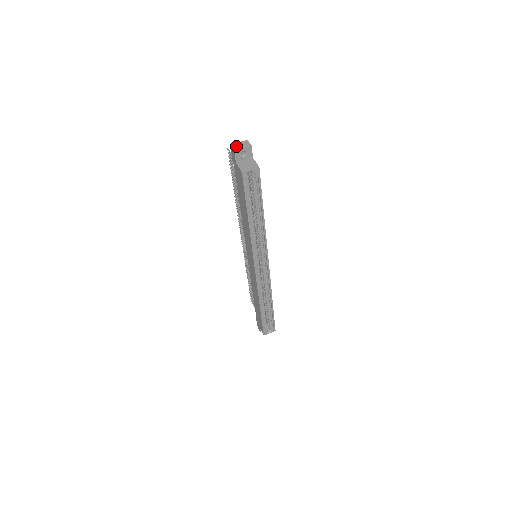
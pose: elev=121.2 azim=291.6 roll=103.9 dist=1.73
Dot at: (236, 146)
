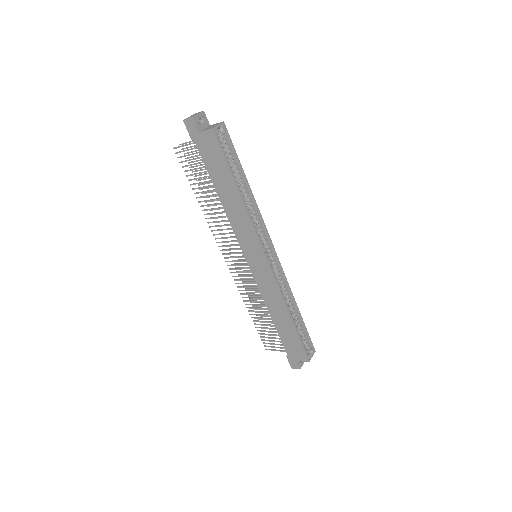
Dot at: (190, 117)
